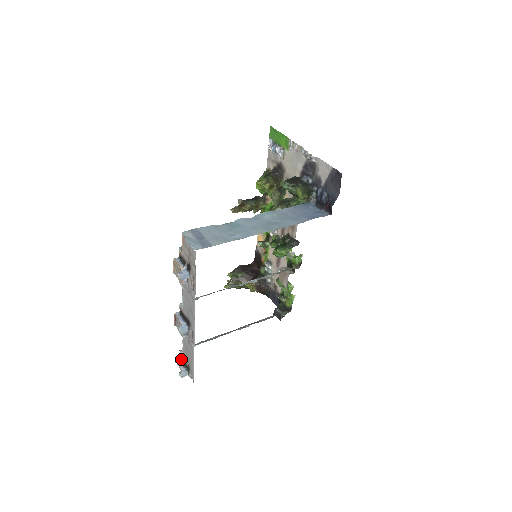
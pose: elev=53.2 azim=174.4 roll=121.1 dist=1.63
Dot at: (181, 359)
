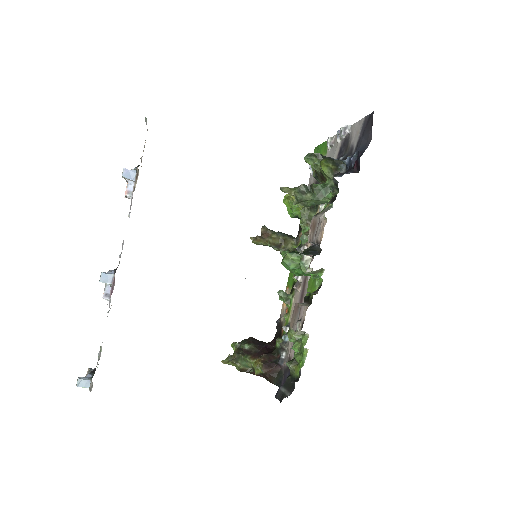
Dot at: occluded
